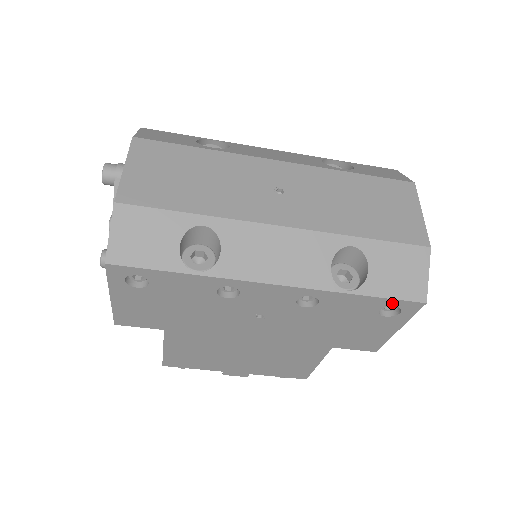
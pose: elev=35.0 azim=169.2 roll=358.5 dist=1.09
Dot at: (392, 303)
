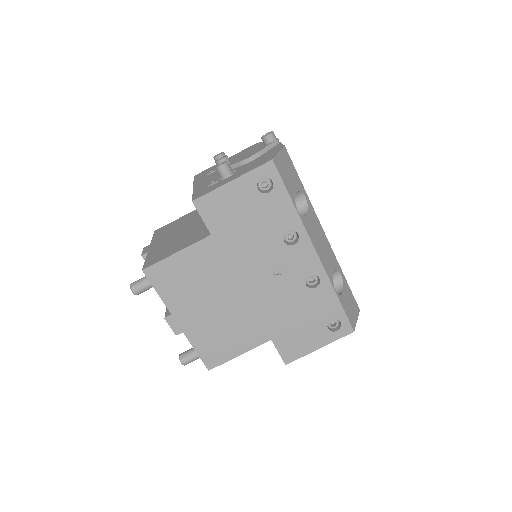
Dot at: (342, 318)
